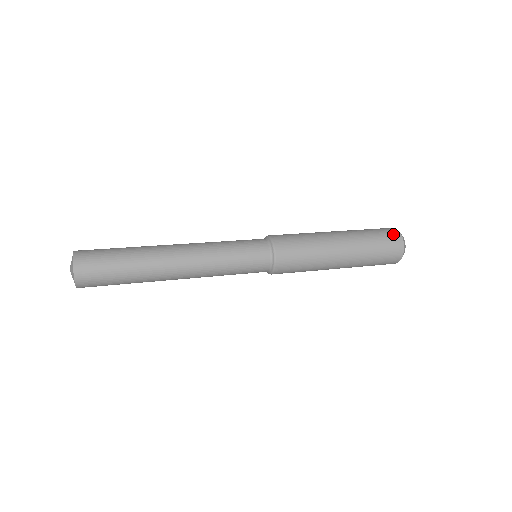
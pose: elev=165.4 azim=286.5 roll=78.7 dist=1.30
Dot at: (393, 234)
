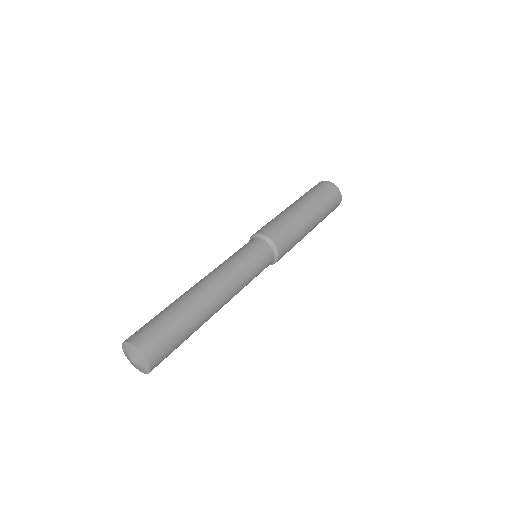
Dot at: (338, 196)
